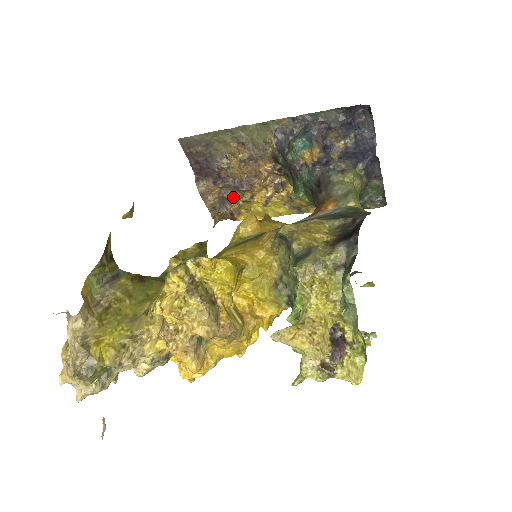
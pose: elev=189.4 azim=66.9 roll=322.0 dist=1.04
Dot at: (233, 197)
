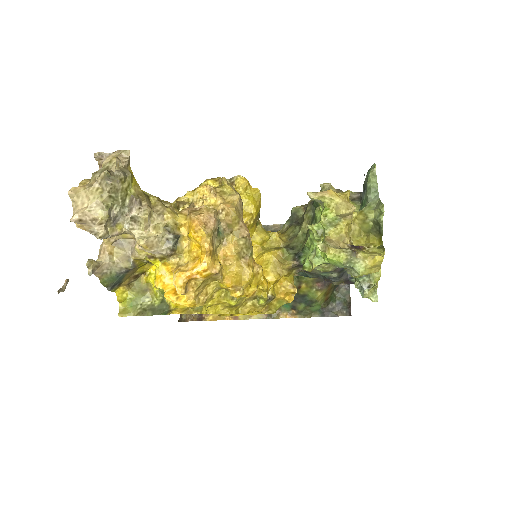
Dot at: occluded
